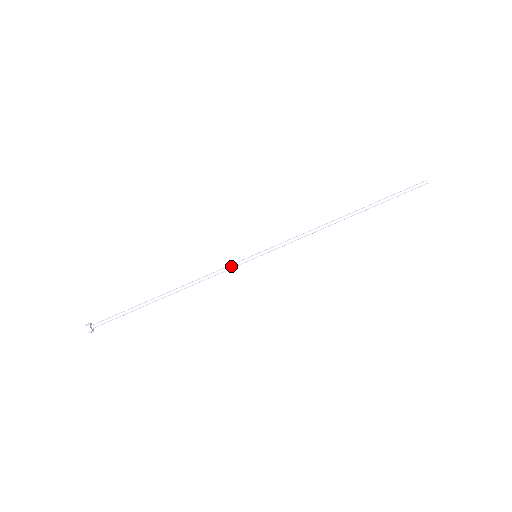
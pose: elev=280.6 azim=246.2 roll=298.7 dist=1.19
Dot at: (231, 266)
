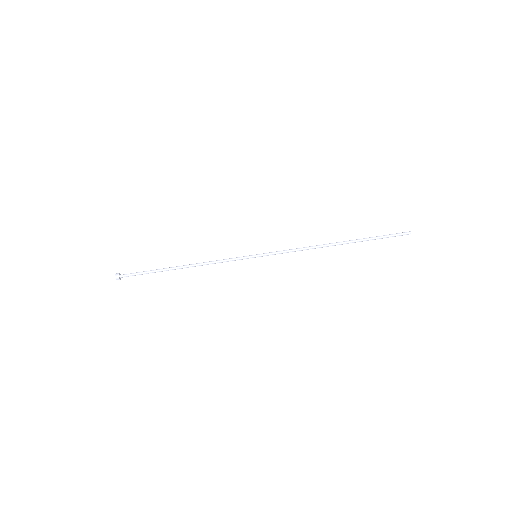
Dot at: (235, 260)
